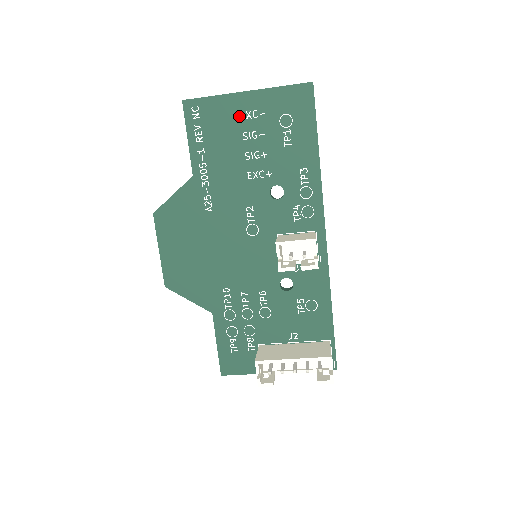
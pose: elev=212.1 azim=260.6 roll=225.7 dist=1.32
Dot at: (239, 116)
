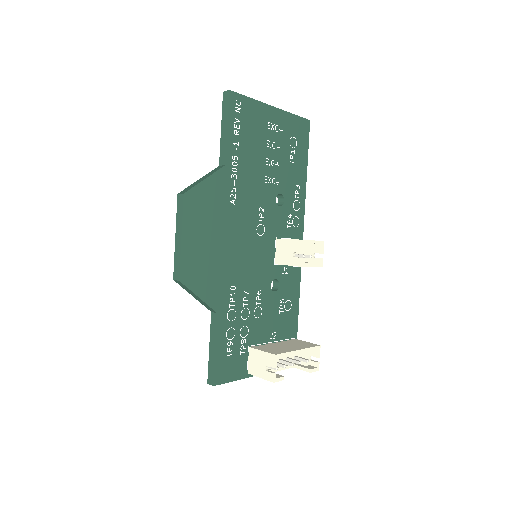
Dot at: (266, 125)
